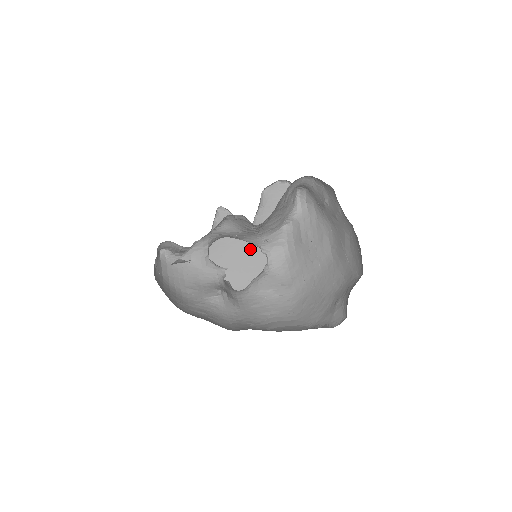
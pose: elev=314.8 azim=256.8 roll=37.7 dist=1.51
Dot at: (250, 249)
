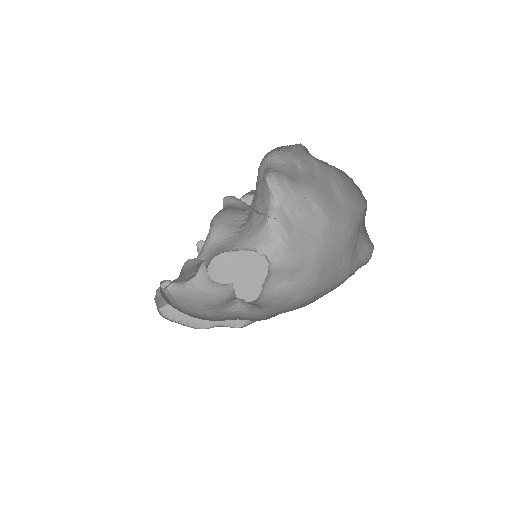
Dot at: (244, 271)
